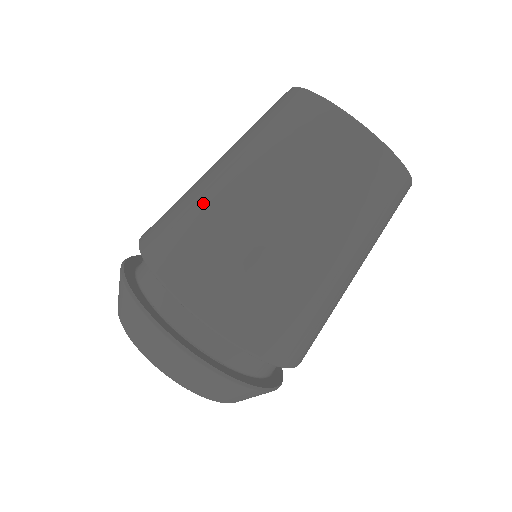
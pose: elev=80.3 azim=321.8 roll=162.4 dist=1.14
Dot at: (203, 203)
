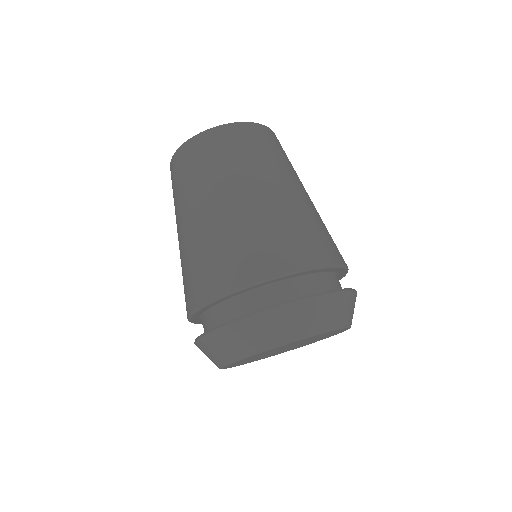
Dot at: (250, 219)
